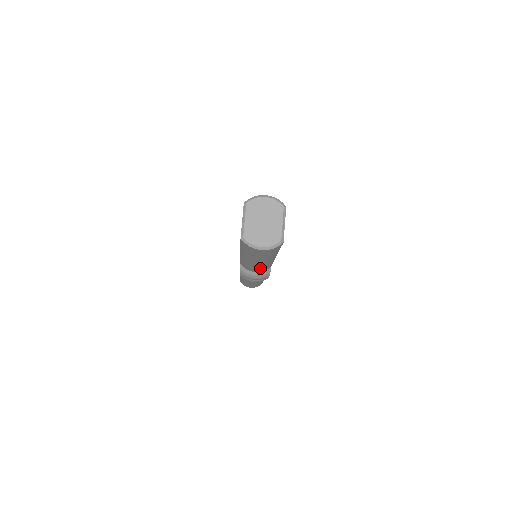
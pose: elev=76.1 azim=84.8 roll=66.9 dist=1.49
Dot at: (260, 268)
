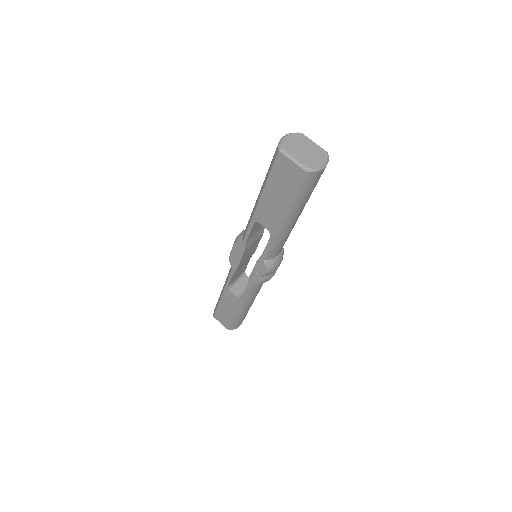
Dot at: (287, 238)
